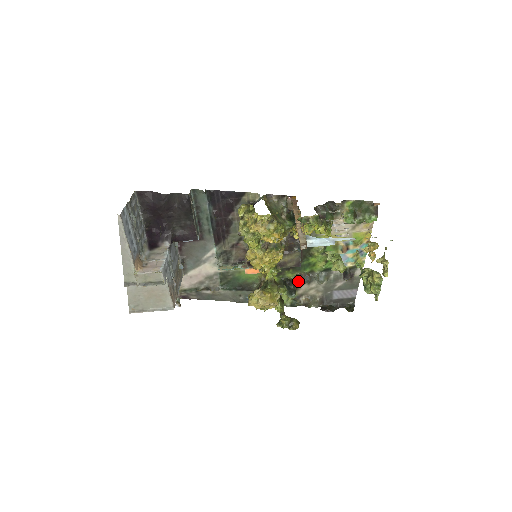
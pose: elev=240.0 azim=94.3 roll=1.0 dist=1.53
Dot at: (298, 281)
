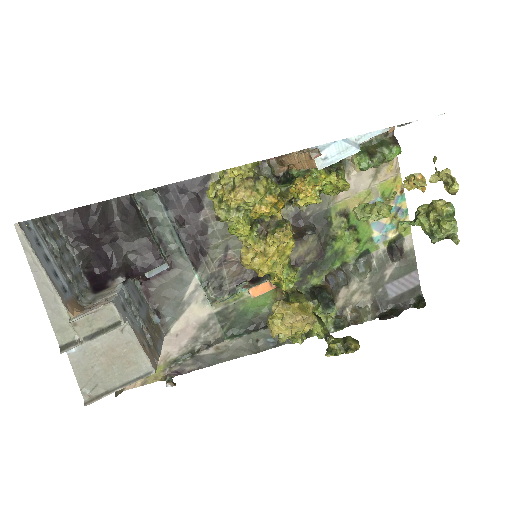
Dot at: (330, 285)
